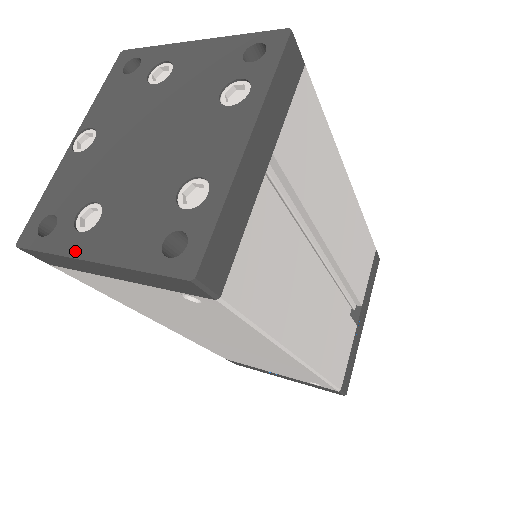
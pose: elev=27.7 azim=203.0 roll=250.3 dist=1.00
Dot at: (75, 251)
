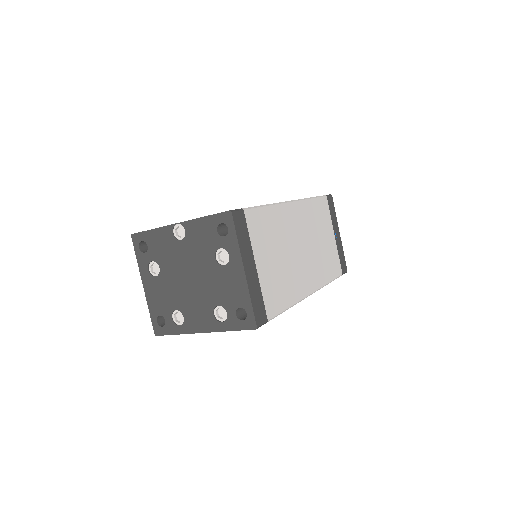
Dot at: (142, 274)
